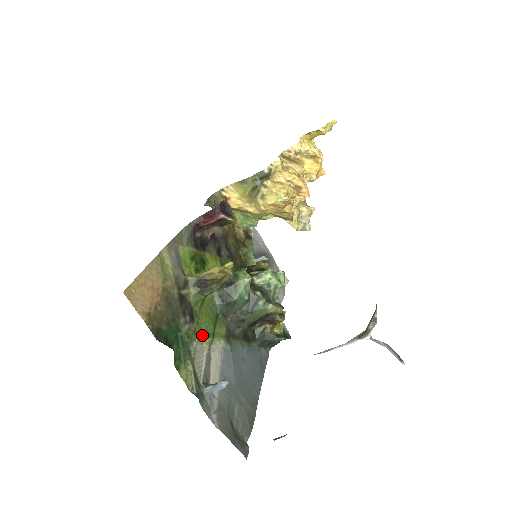
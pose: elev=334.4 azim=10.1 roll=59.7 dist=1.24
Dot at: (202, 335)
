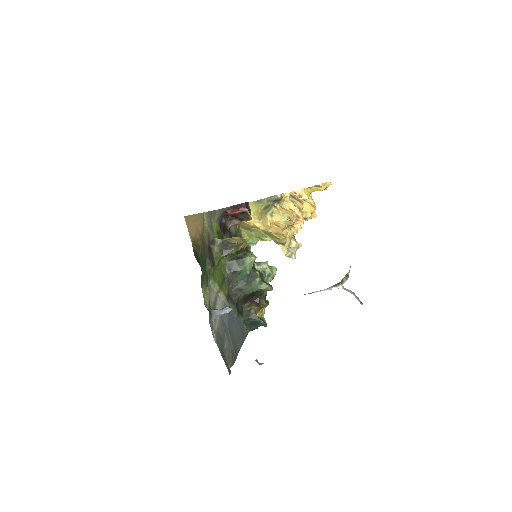
Dot at: (216, 280)
